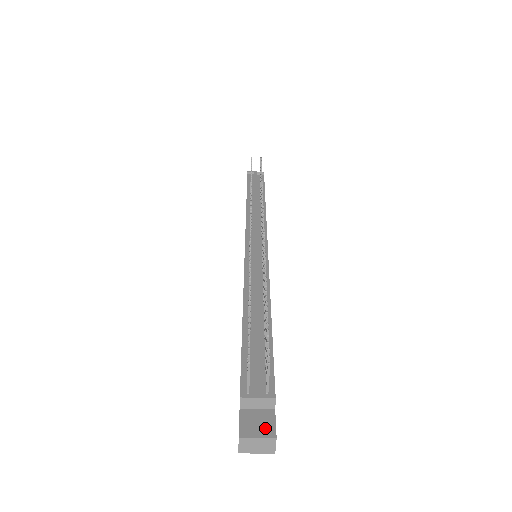
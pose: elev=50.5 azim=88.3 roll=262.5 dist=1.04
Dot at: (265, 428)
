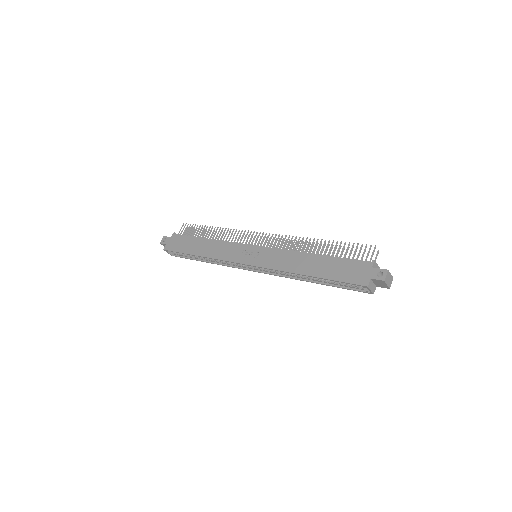
Dot at: occluded
